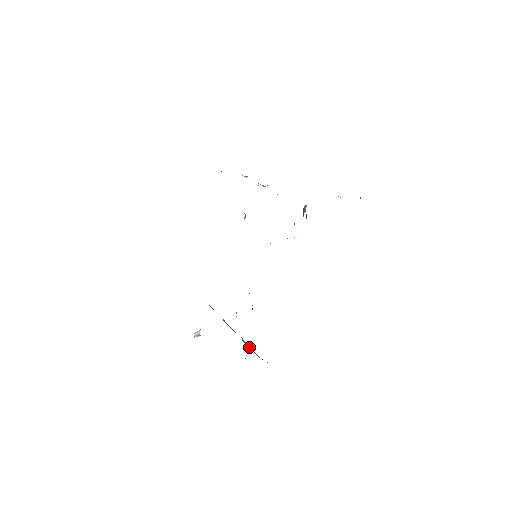
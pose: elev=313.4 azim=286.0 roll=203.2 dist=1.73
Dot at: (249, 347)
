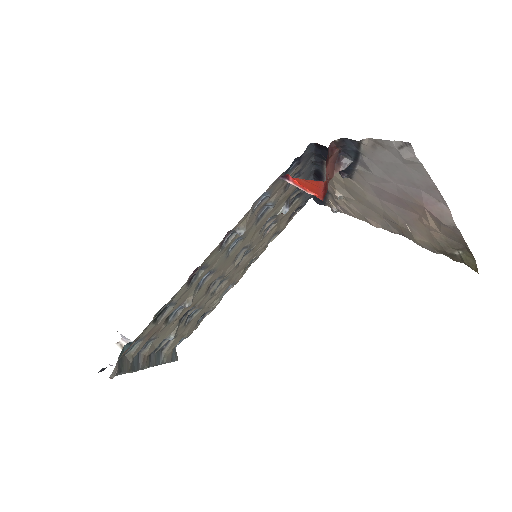
Dot at: (133, 364)
